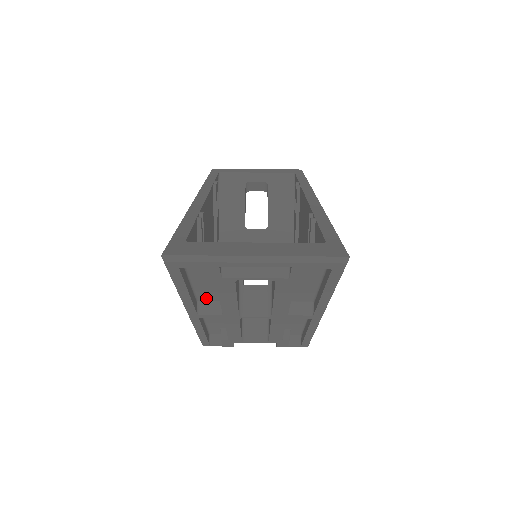
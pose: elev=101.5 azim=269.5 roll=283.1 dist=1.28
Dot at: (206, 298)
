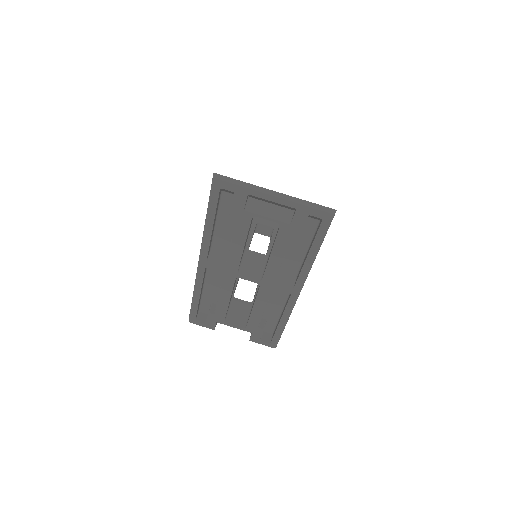
Dot at: (218, 249)
